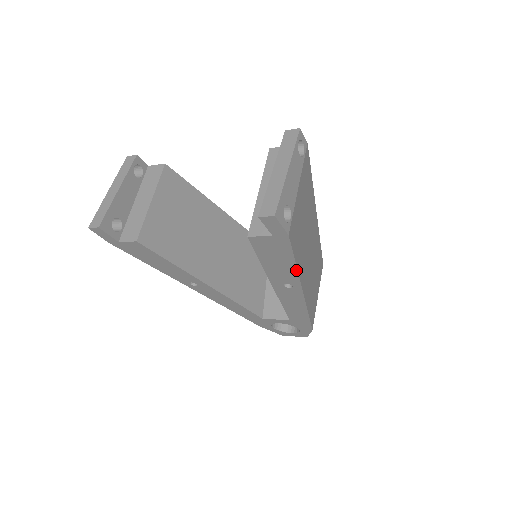
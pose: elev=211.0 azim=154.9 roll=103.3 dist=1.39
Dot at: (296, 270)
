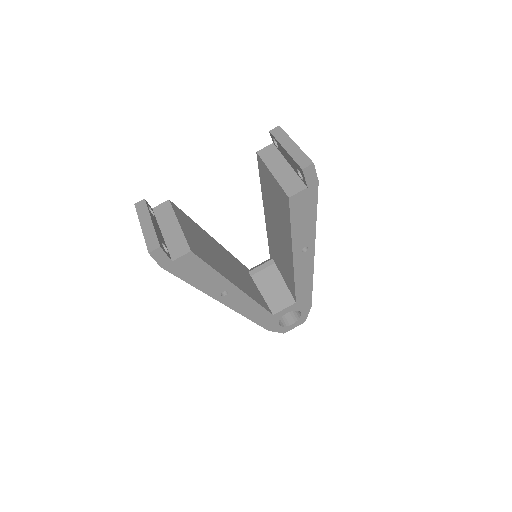
Dot at: (315, 224)
